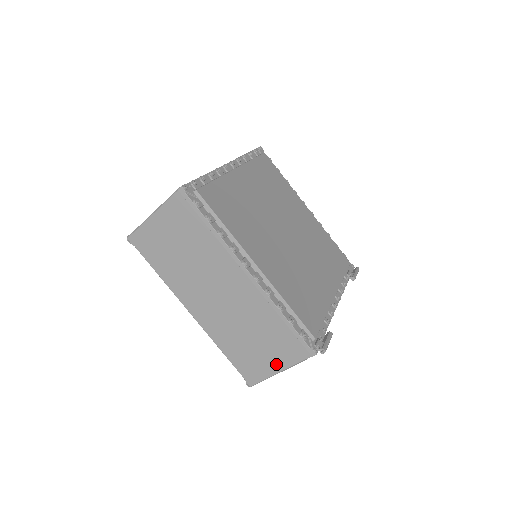
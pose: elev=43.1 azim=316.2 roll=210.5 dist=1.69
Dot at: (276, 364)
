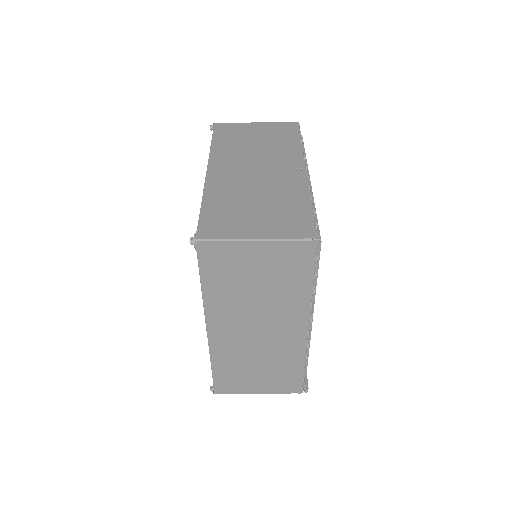
Dot at: (259, 388)
